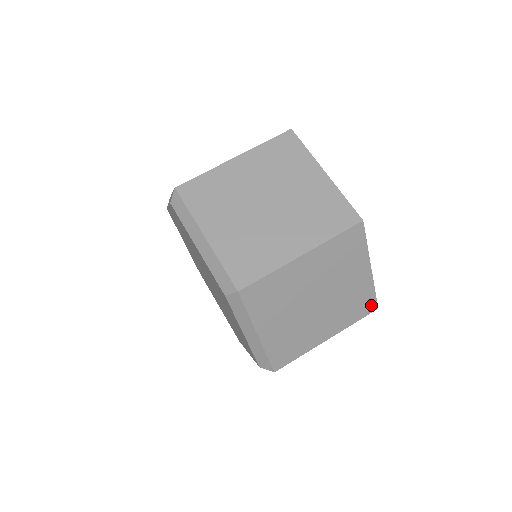
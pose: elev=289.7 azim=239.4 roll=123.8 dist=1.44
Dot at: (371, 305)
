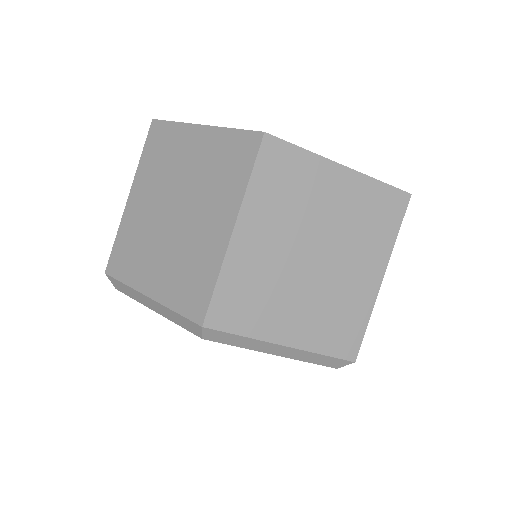
Dot at: occluded
